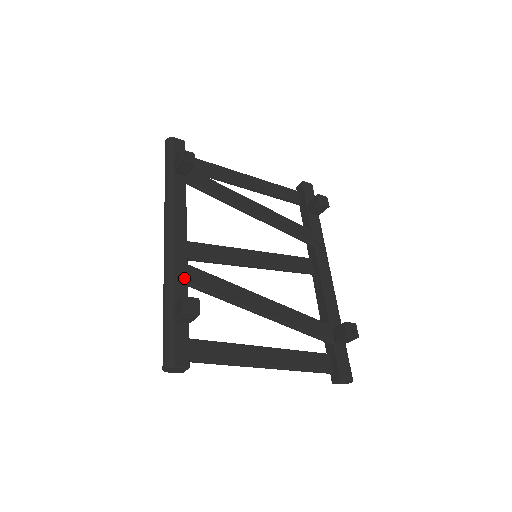
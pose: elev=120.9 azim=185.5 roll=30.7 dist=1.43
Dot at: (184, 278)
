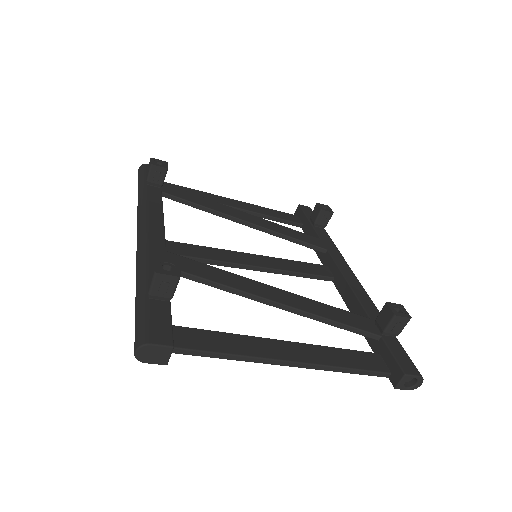
Dot at: occluded
